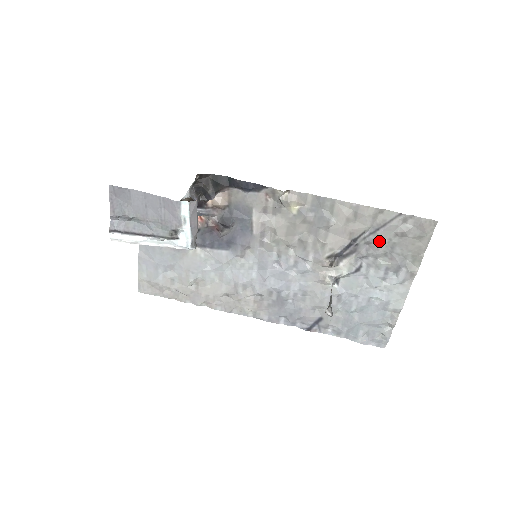
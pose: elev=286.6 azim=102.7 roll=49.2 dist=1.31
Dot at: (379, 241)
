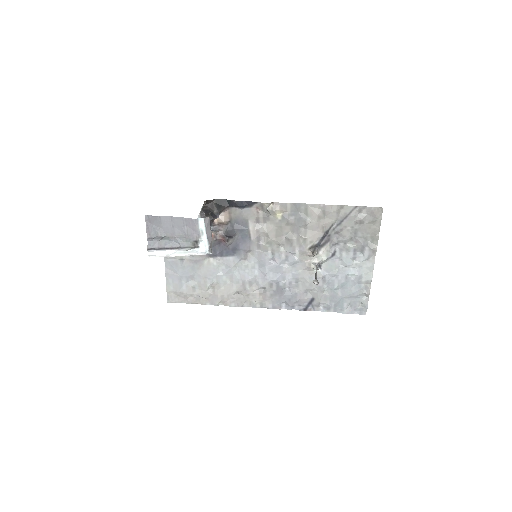
Dot at: (345, 230)
